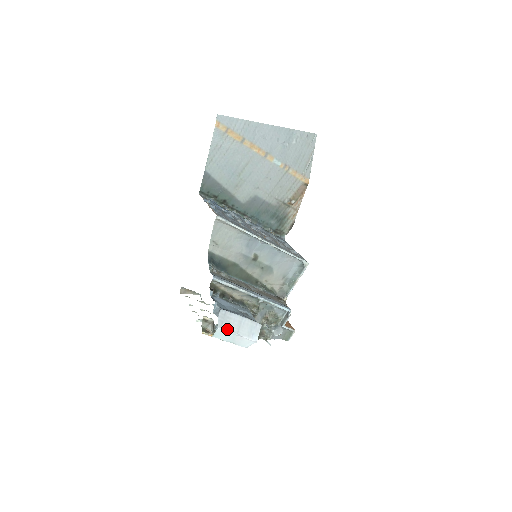
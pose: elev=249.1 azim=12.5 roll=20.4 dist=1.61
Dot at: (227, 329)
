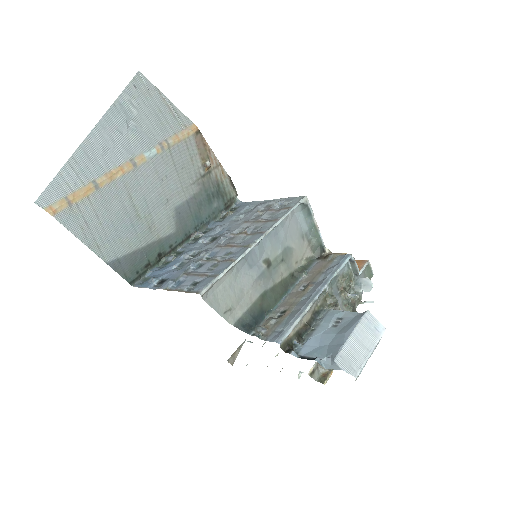
Dot at: (360, 364)
